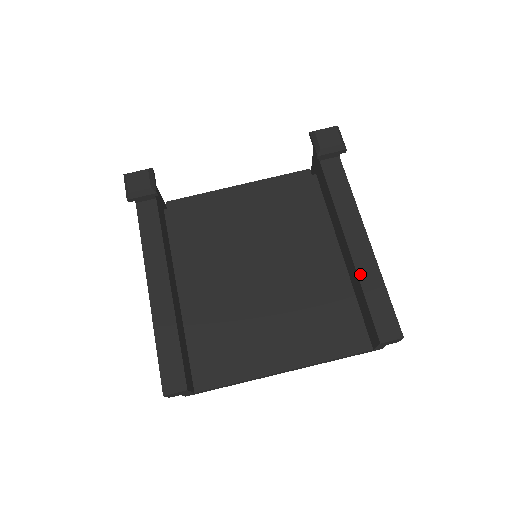
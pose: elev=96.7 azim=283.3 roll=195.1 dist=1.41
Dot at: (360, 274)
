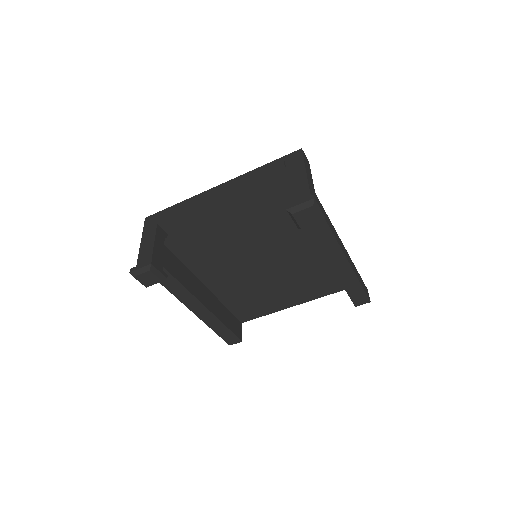
Dot at: (341, 280)
